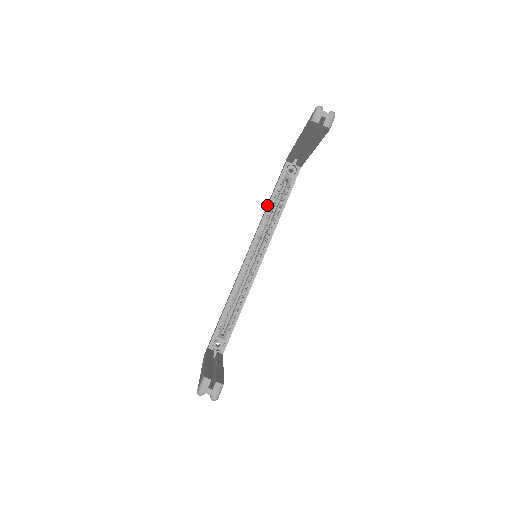
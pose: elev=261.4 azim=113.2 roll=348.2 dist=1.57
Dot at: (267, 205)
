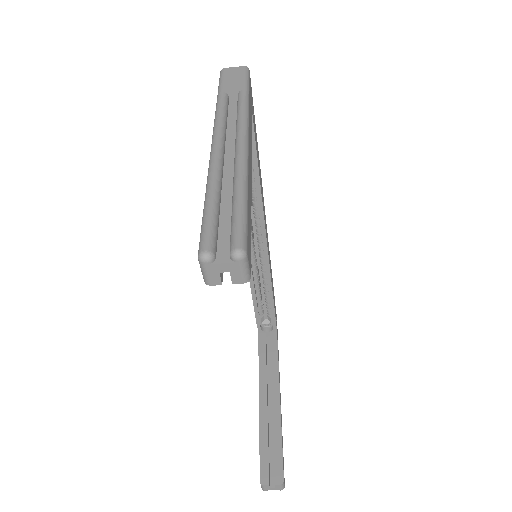
Dot at: occluded
